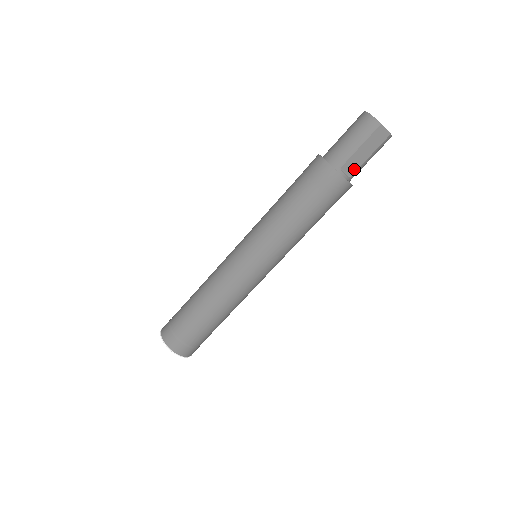
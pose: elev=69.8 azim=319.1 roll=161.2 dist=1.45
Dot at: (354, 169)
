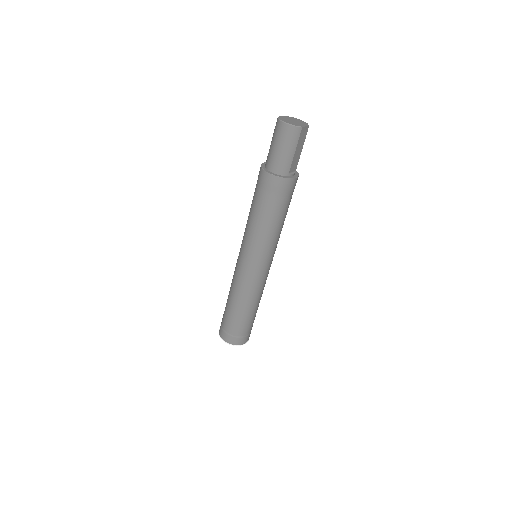
Dot at: (296, 165)
